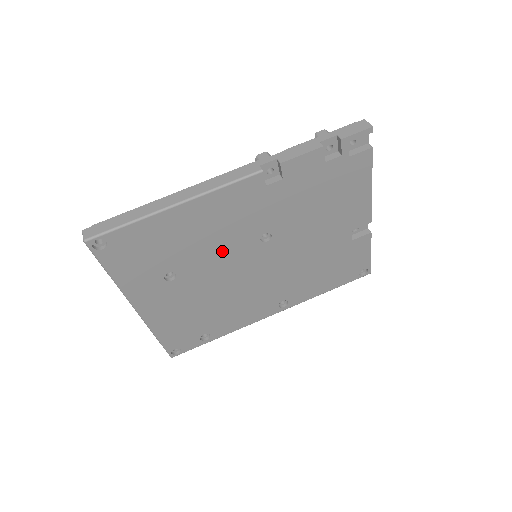
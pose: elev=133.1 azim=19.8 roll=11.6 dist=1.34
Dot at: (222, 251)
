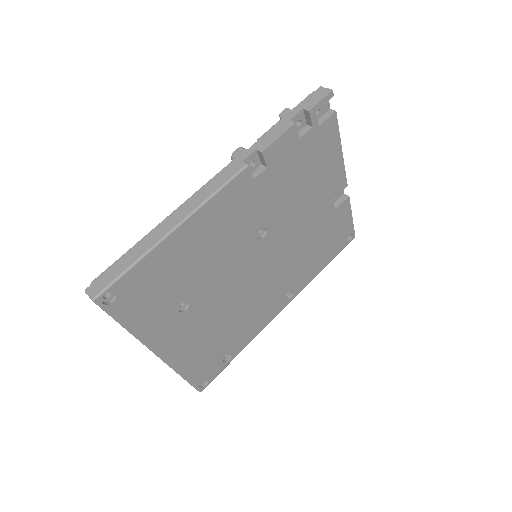
Dot at: (226, 262)
